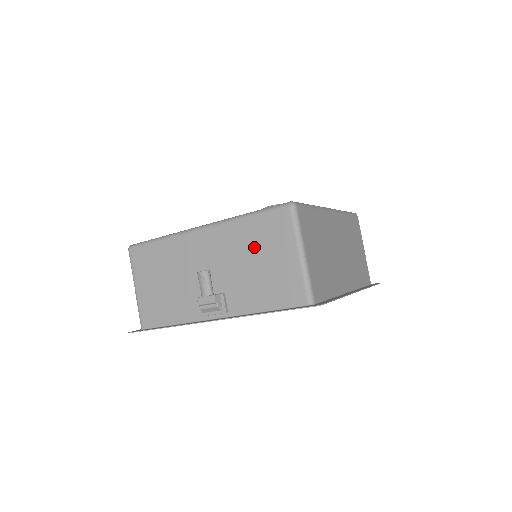
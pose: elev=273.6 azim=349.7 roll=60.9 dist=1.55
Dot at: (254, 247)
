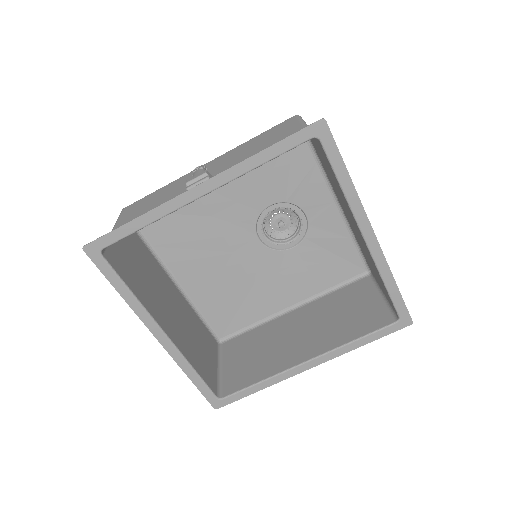
Dot at: (258, 144)
